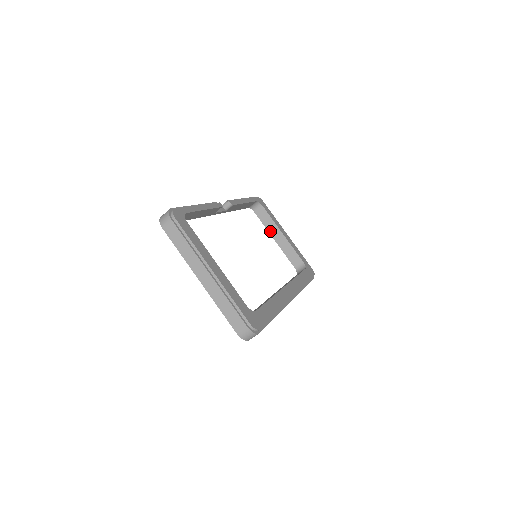
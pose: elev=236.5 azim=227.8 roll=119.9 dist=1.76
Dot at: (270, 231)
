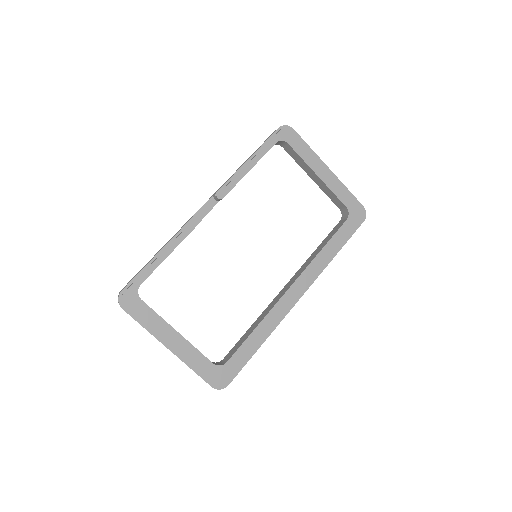
Dot at: (304, 169)
